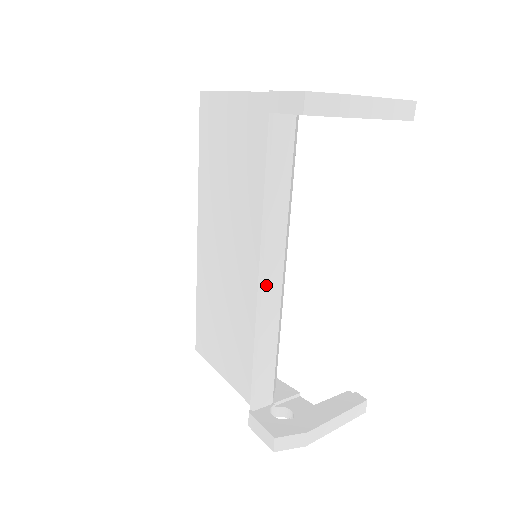
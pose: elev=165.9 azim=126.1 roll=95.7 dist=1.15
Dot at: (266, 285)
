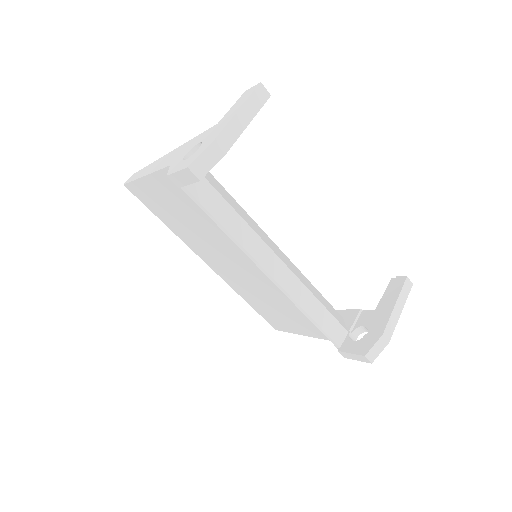
Dot at: (277, 277)
